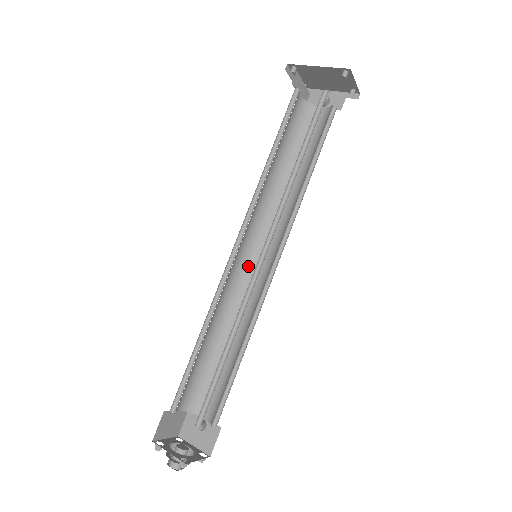
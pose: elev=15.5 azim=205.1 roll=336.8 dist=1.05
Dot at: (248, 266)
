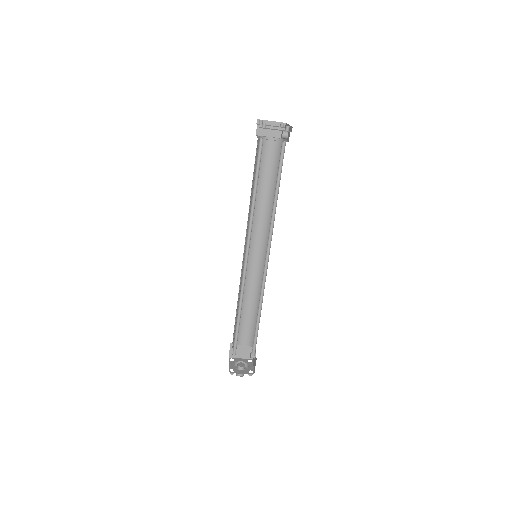
Dot at: (263, 261)
